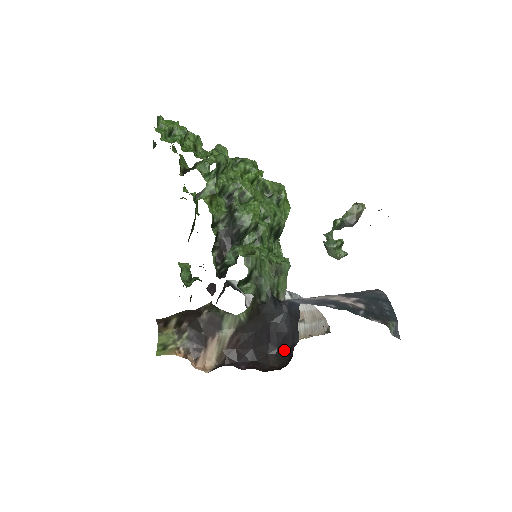
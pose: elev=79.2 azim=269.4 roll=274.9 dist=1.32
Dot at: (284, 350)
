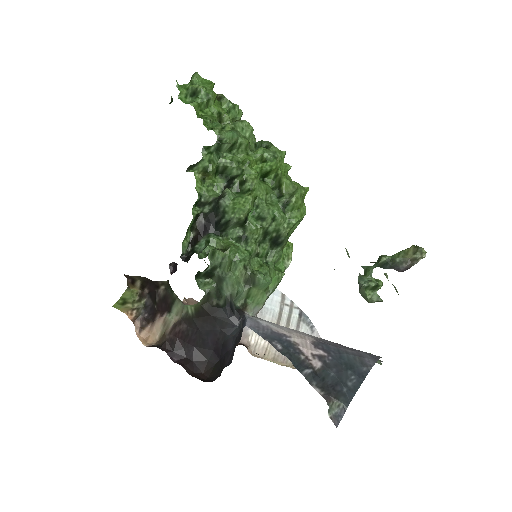
Dot at: (222, 365)
